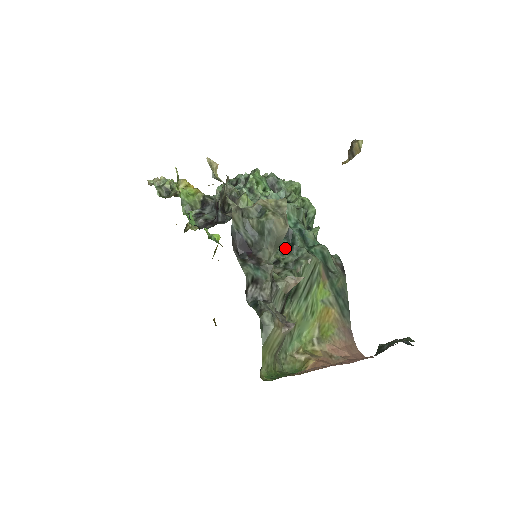
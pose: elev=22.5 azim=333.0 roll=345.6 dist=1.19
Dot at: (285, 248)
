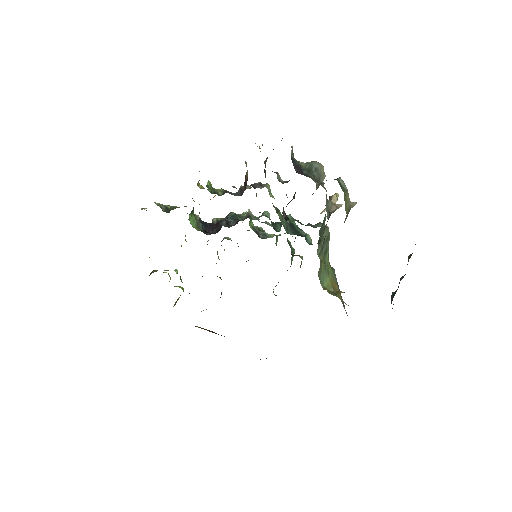
Dot at: occluded
